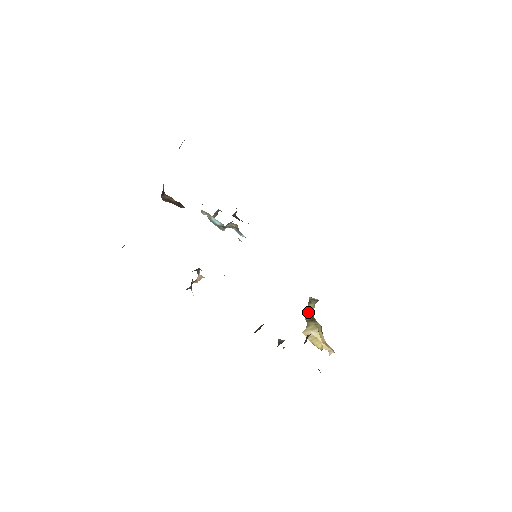
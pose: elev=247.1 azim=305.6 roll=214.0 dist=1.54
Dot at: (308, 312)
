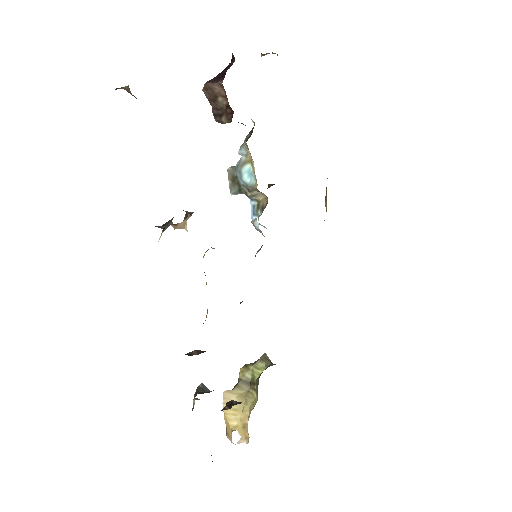
Dot at: (251, 370)
